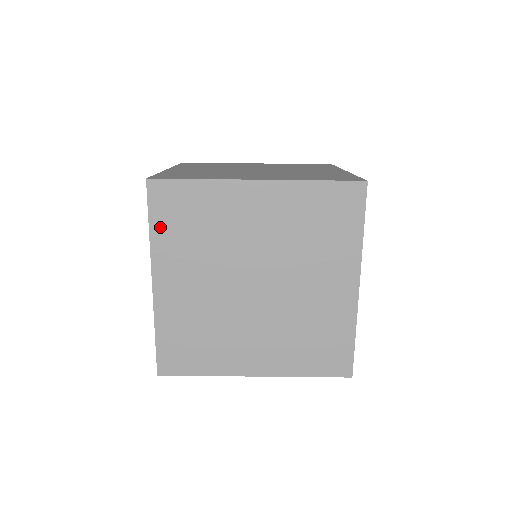
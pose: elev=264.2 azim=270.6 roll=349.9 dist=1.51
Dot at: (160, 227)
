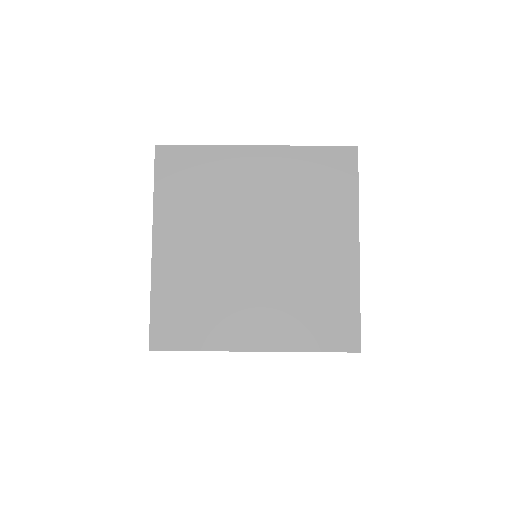
Dot at: (164, 189)
